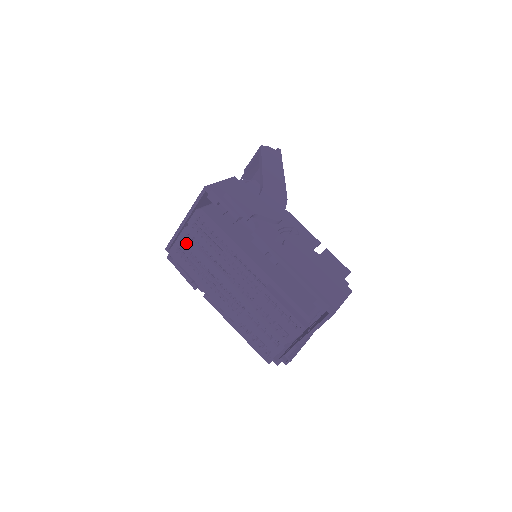
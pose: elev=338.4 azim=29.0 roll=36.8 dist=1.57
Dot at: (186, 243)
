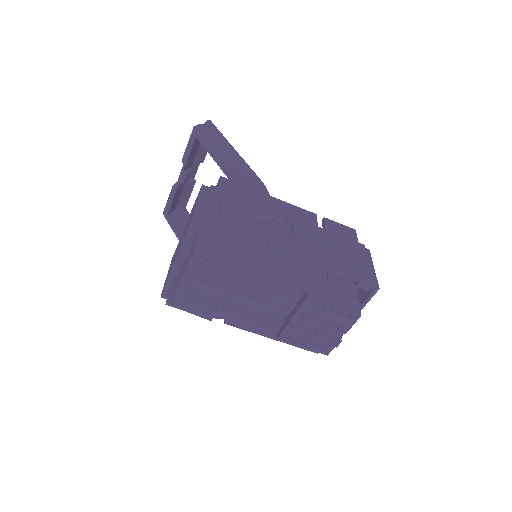
Dot at: (192, 285)
